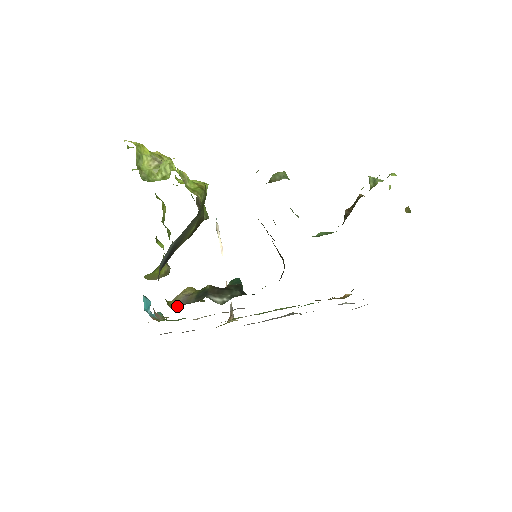
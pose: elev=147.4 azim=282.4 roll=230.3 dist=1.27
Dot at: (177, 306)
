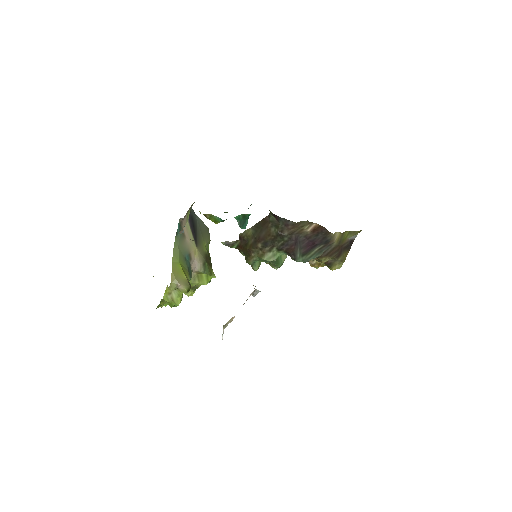
Dot at: occluded
